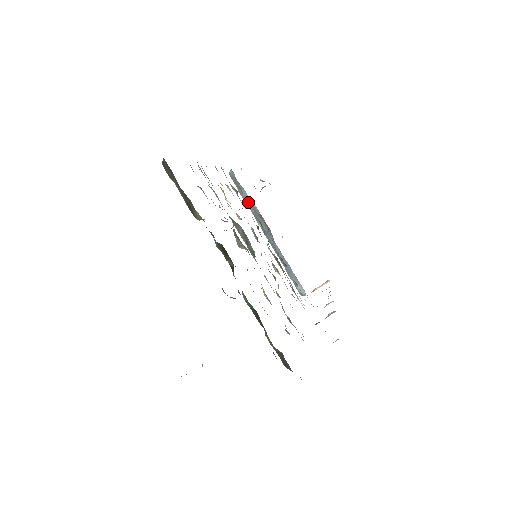
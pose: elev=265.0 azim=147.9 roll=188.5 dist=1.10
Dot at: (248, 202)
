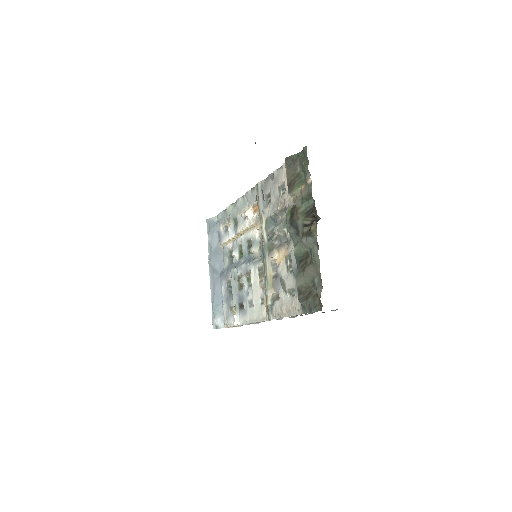
Dot at: (214, 243)
